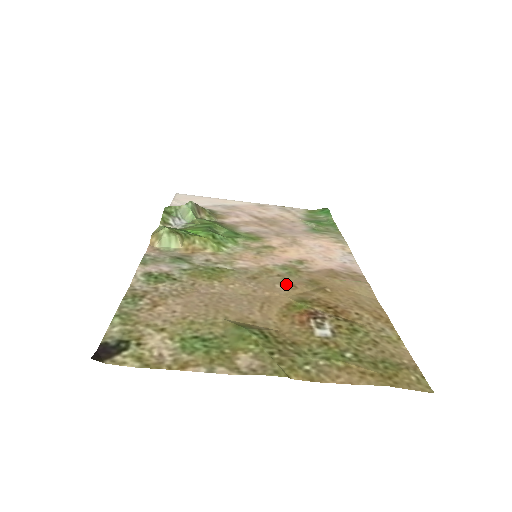
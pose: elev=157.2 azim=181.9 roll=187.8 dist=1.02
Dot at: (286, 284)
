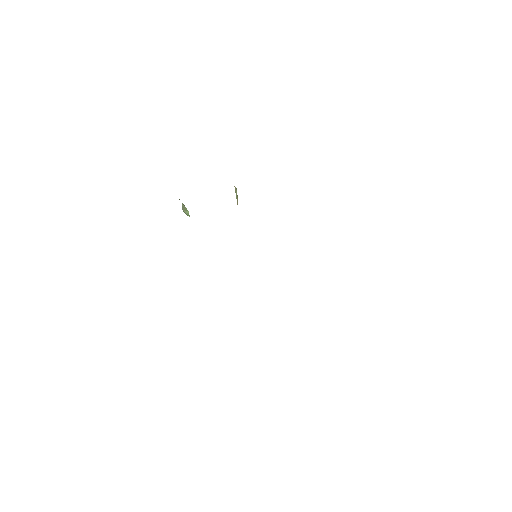
Dot at: occluded
